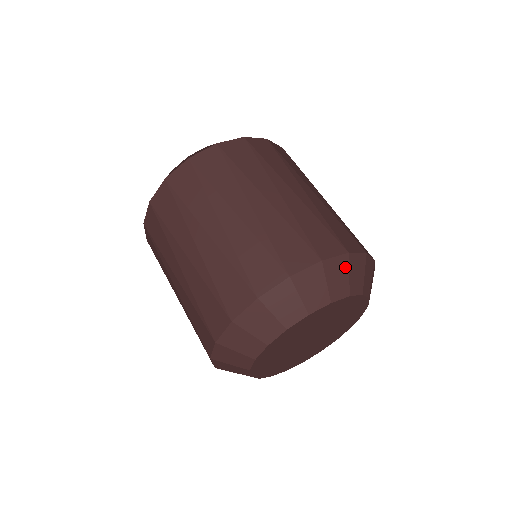
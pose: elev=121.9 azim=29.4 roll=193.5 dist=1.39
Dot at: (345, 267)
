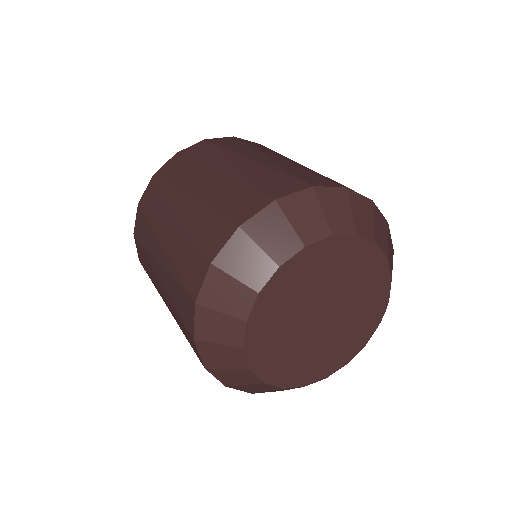
Dot at: (385, 230)
